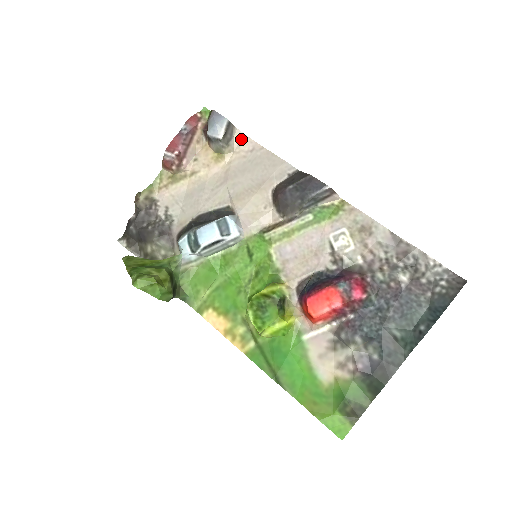
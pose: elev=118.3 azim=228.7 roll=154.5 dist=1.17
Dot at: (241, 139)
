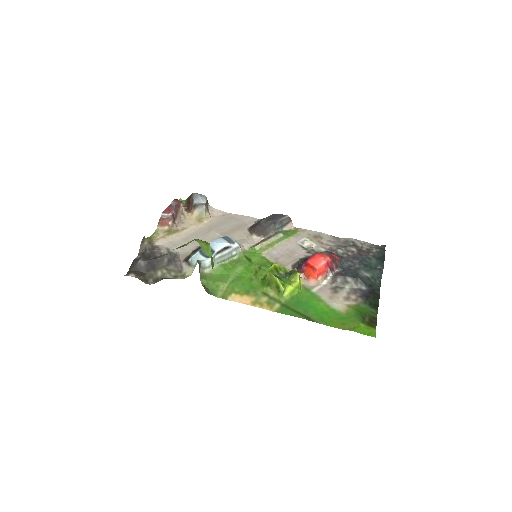
Dot at: (213, 211)
